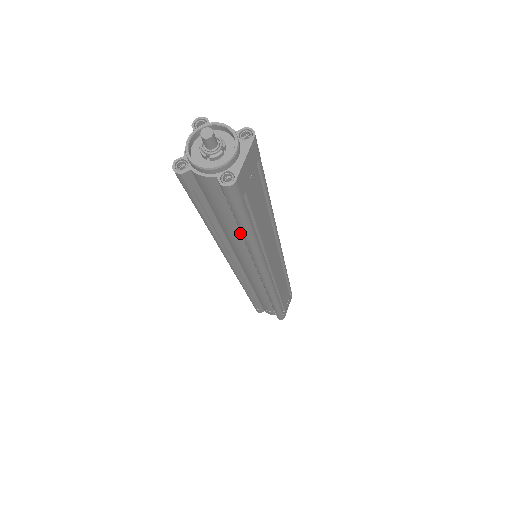
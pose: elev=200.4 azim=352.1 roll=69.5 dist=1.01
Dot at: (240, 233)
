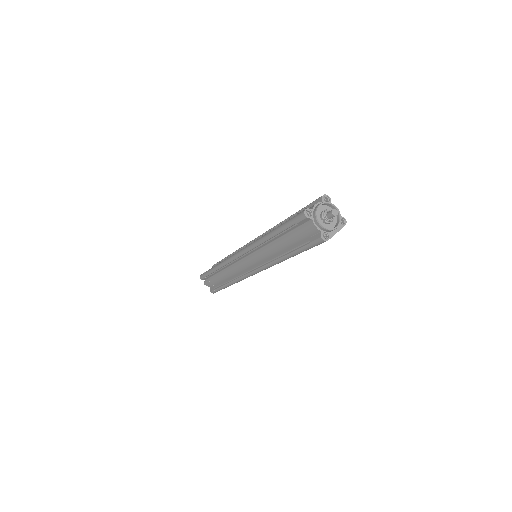
Dot at: (283, 250)
